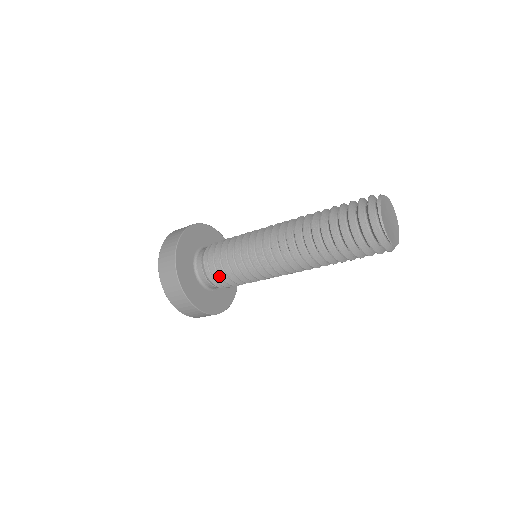
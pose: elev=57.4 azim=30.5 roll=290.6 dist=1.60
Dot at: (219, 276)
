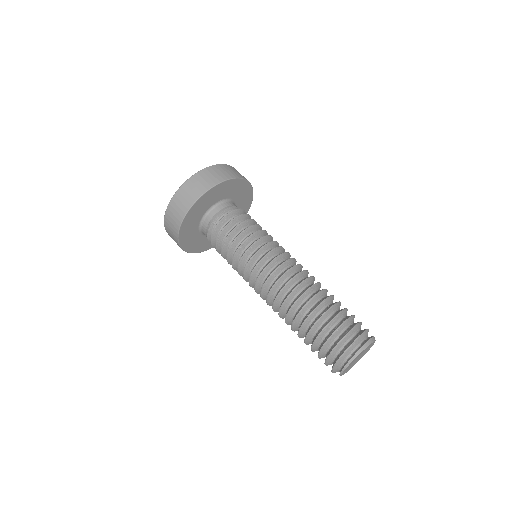
Dot at: occluded
